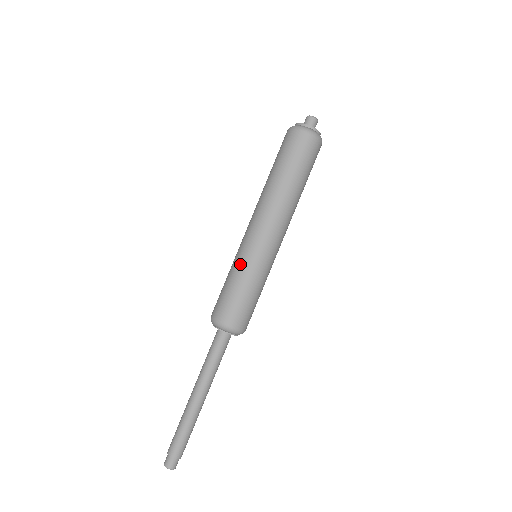
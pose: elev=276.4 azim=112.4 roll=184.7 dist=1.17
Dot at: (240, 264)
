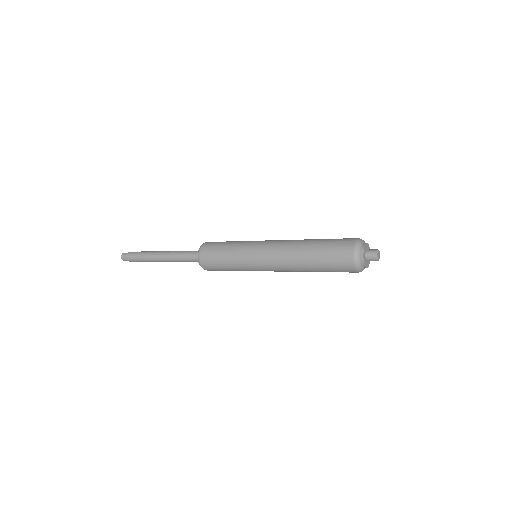
Dot at: (239, 256)
